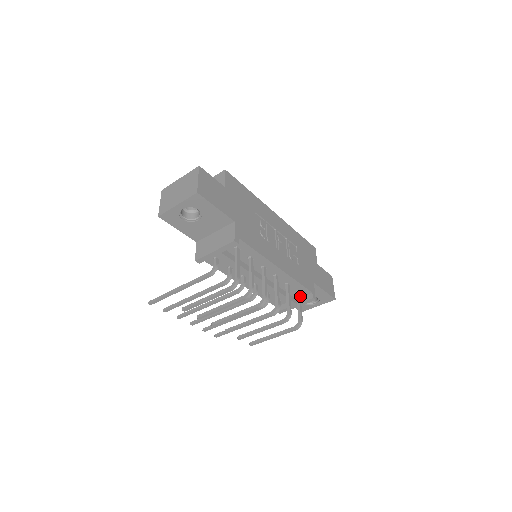
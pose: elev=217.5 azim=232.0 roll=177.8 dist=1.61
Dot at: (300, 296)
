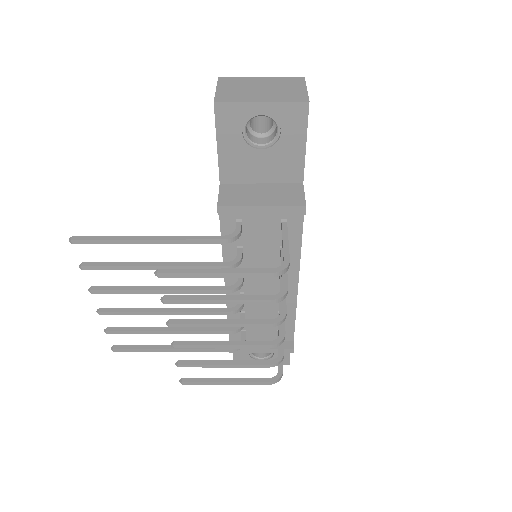
Dot at: occluded
